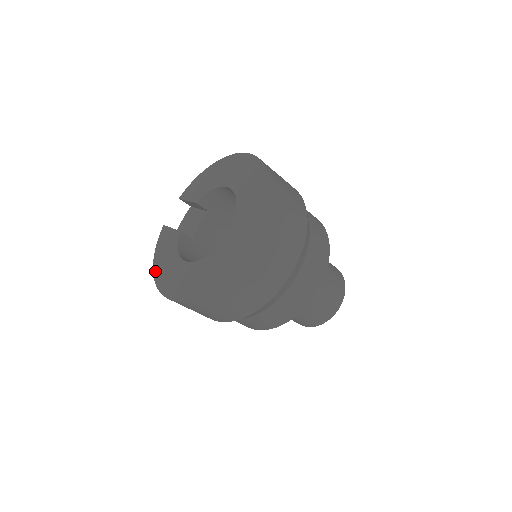
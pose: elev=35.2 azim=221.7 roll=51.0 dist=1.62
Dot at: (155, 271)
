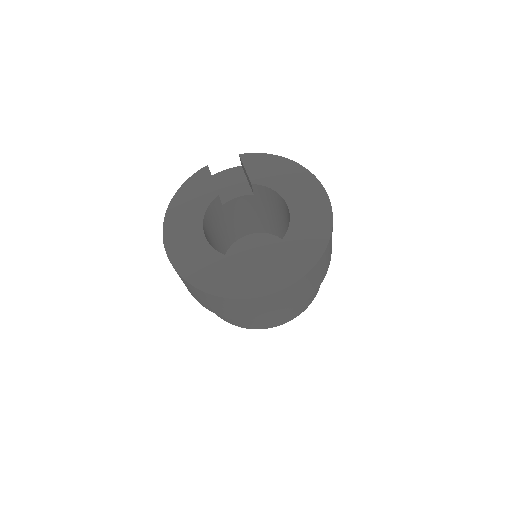
Dot at: (171, 208)
